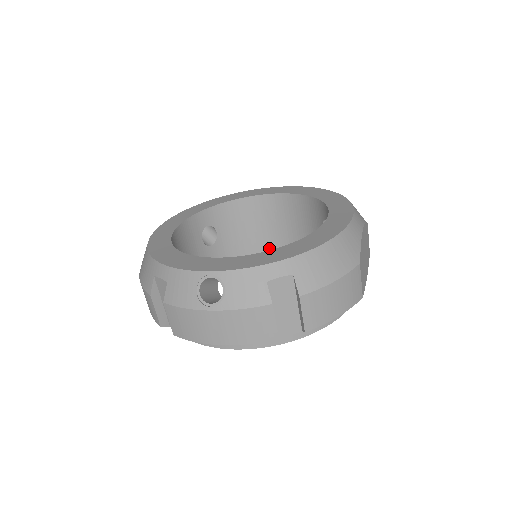
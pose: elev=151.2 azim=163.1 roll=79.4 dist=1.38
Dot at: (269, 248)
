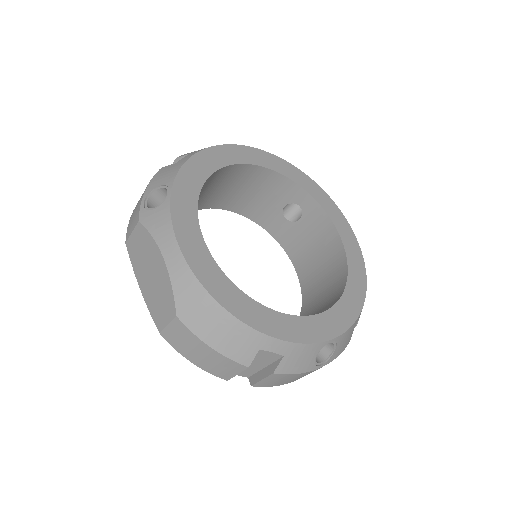
Dot at: (201, 207)
